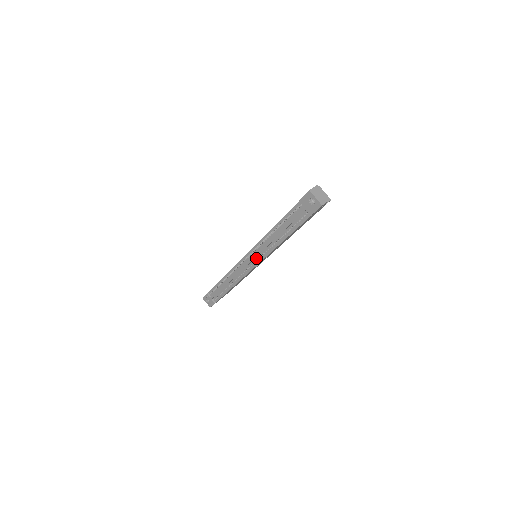
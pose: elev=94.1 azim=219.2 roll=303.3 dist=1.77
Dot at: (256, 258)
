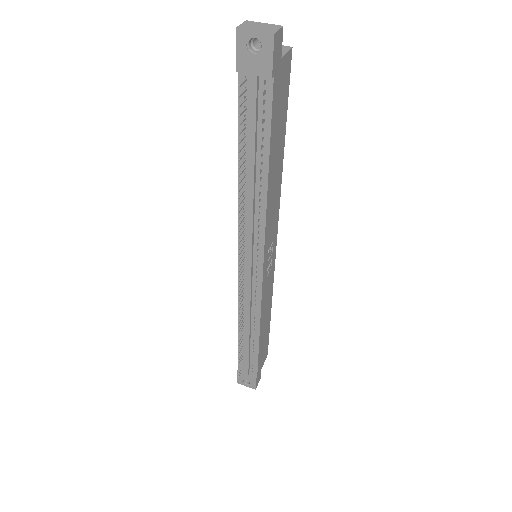
Dot at: (254, 253)
